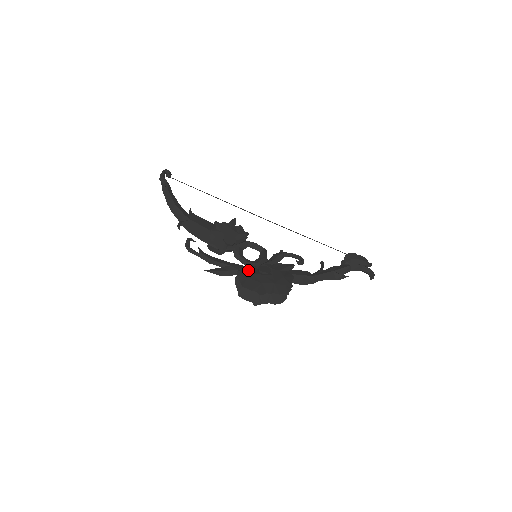
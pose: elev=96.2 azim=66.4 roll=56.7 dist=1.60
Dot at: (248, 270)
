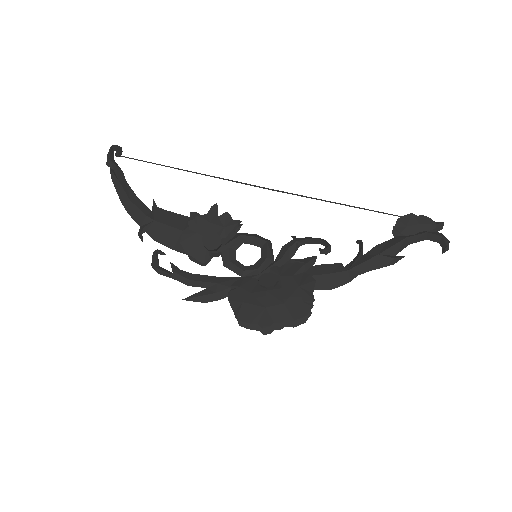
Dot at: (243, 287)
